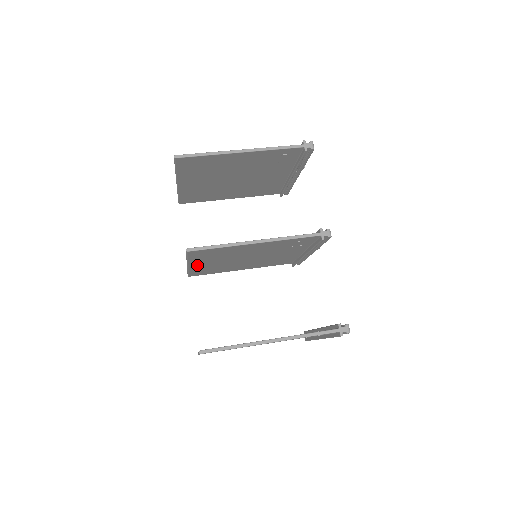
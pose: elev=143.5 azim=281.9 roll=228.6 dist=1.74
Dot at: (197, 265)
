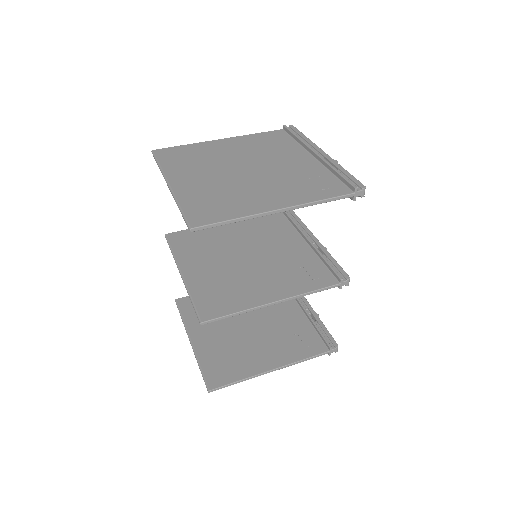
Dot at: (191, 271)
